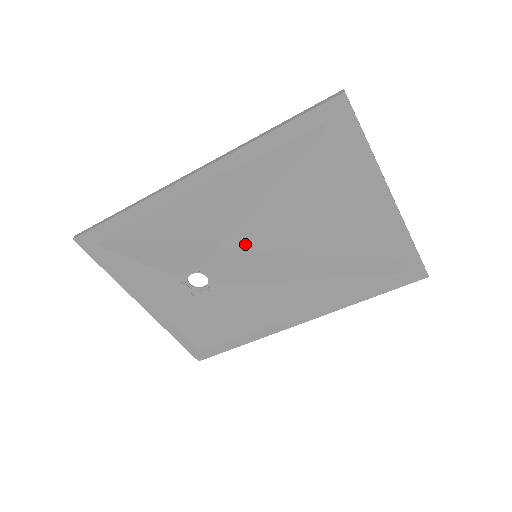
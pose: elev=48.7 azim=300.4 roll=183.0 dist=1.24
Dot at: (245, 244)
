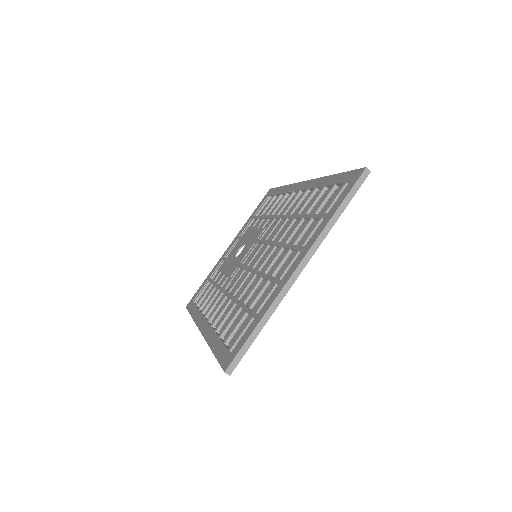
Dot at: occluded
